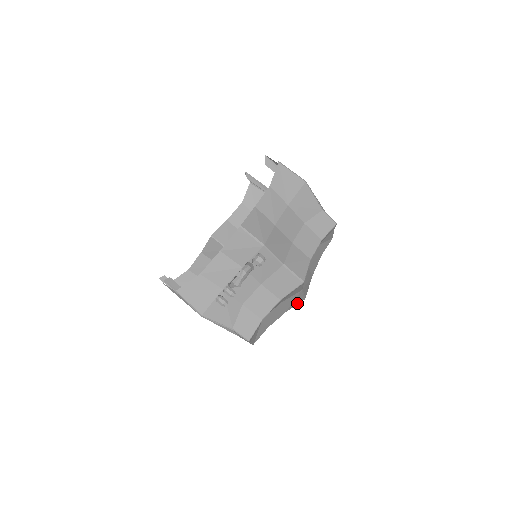
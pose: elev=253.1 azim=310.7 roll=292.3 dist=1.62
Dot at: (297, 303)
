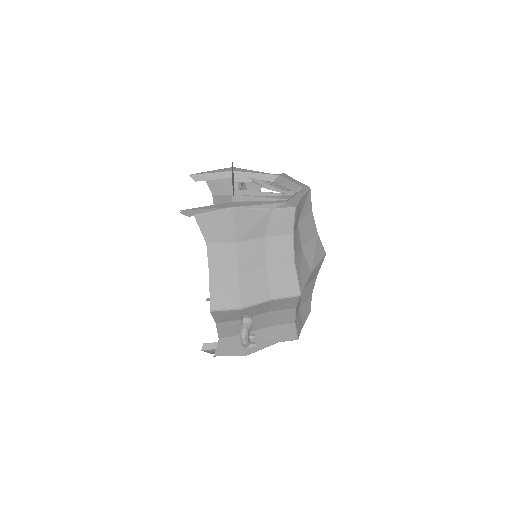
Dot at: (321, 264)
